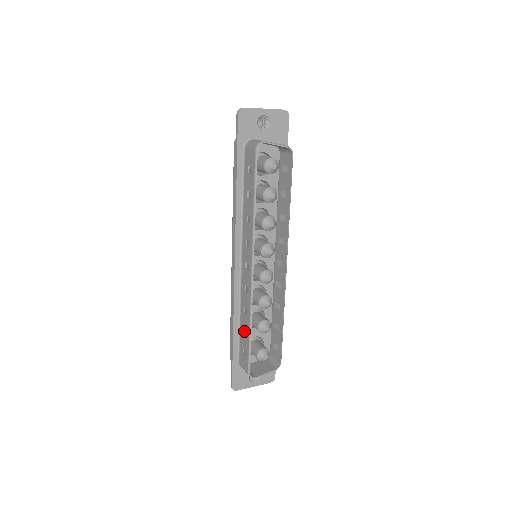
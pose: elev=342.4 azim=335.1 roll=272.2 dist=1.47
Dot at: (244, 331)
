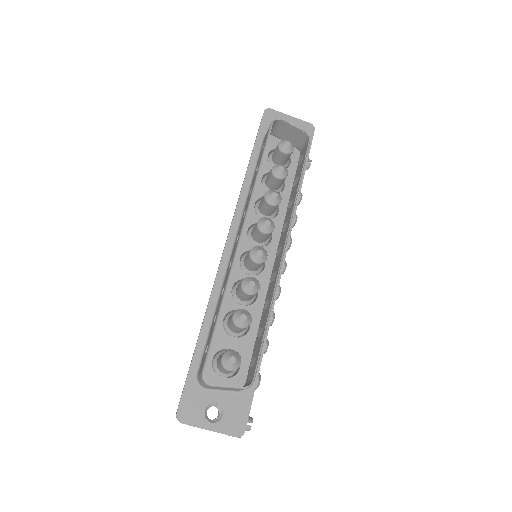
Dot at: occluded
